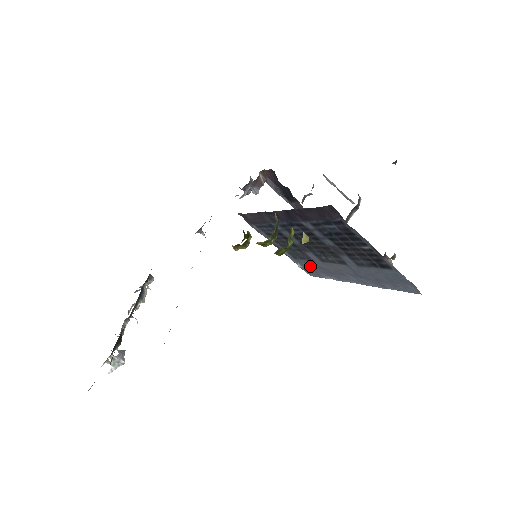
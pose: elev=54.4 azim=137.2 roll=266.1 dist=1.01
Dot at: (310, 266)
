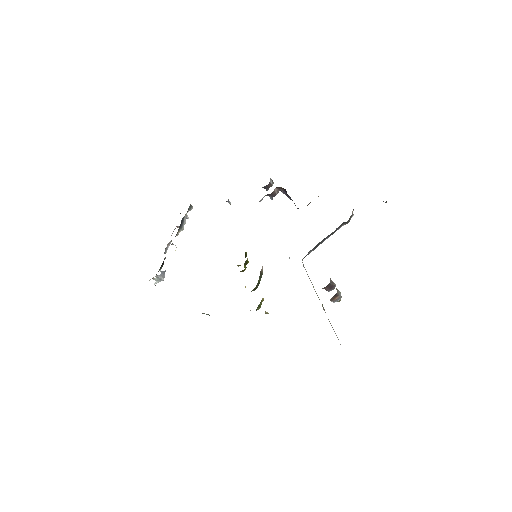
Dot at: occluded
